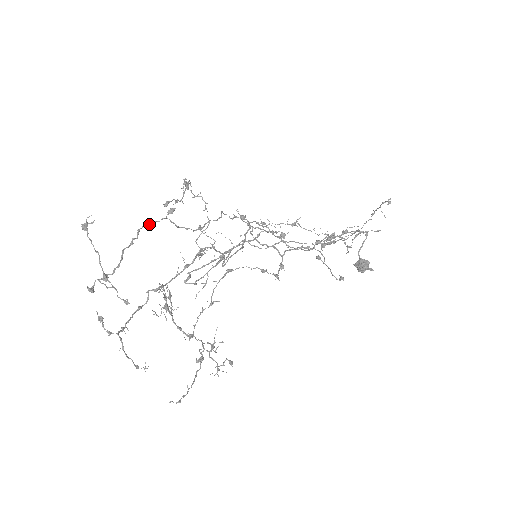
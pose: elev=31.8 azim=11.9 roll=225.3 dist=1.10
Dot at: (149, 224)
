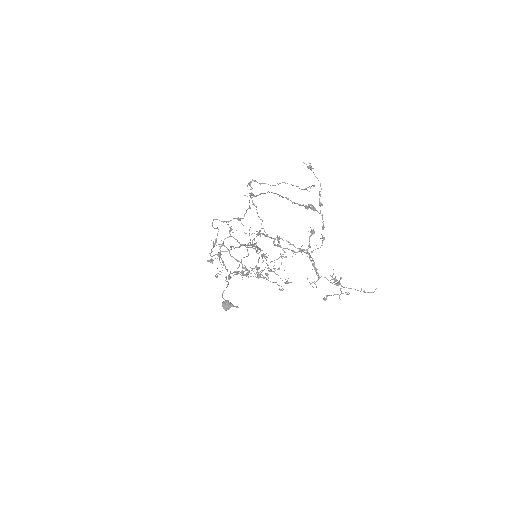
Dot at: occluded
